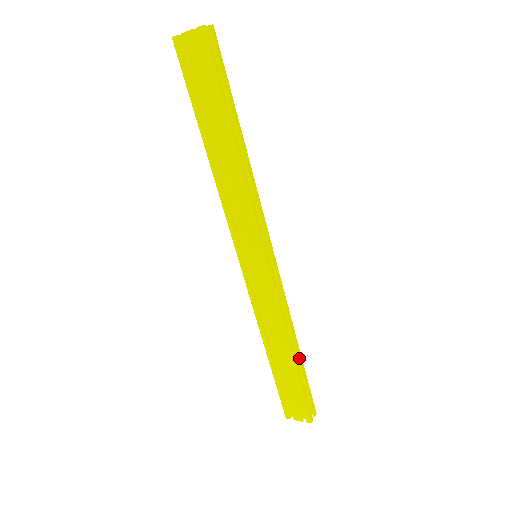
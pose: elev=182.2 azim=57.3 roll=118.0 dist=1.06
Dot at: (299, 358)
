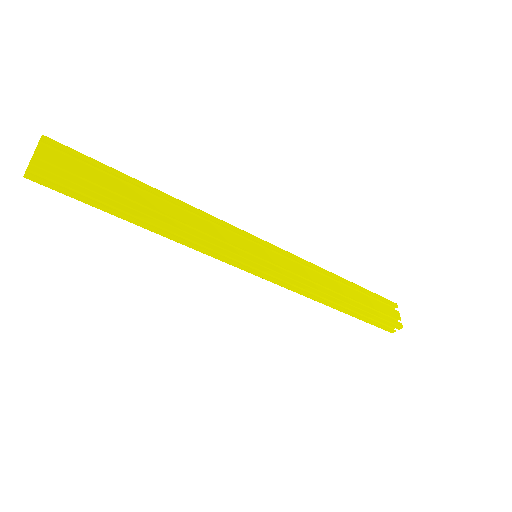
Dot at: (350, 308)
